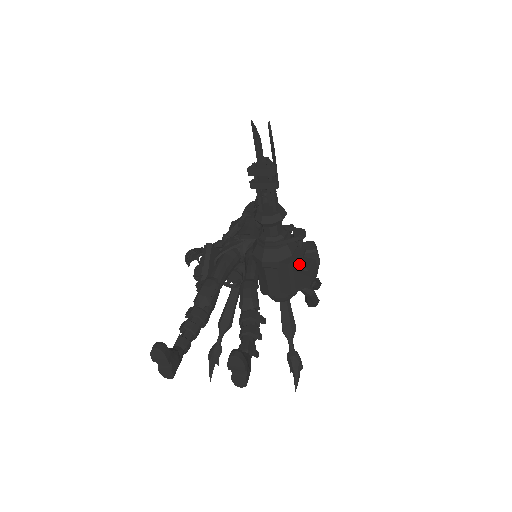
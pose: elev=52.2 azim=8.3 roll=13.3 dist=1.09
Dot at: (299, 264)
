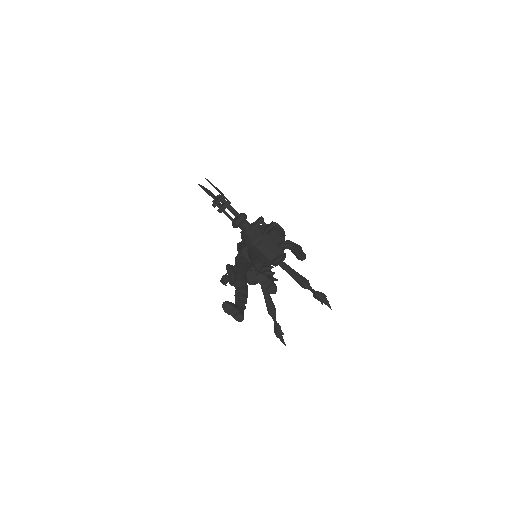
Dot at: (270, 232)
